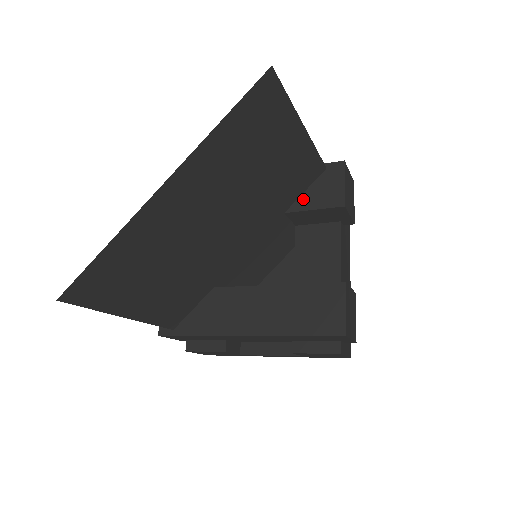
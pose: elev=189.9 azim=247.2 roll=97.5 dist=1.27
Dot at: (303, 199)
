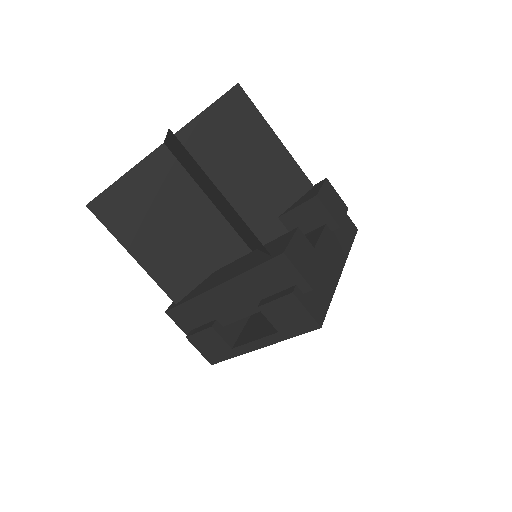
Dot at: (293, 206)
